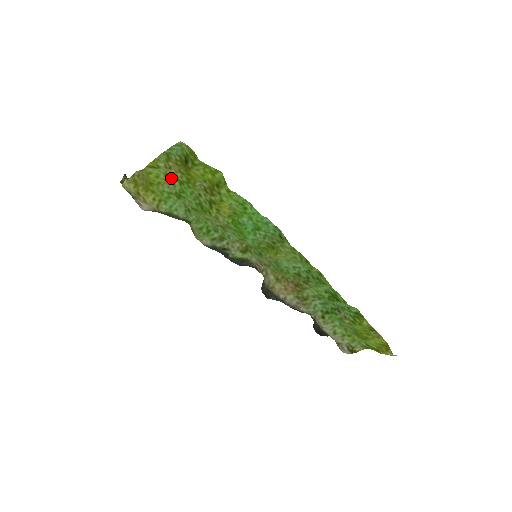
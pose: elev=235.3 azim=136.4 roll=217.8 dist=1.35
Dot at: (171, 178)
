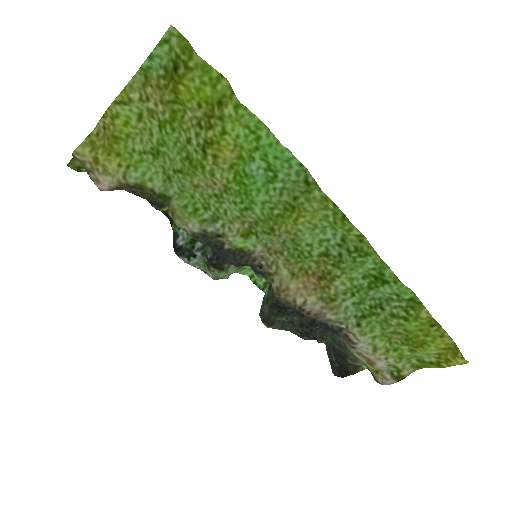
Dot at: (147, 121)
